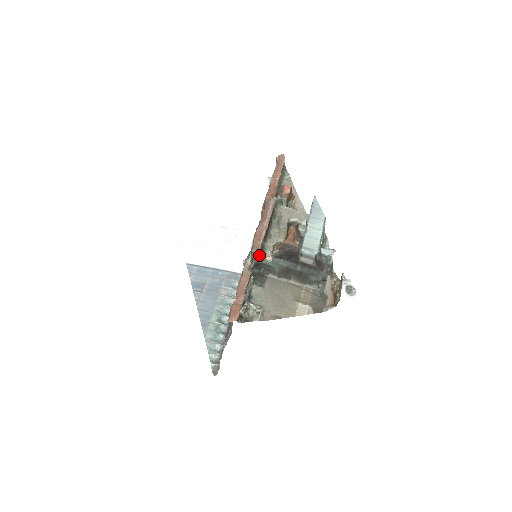
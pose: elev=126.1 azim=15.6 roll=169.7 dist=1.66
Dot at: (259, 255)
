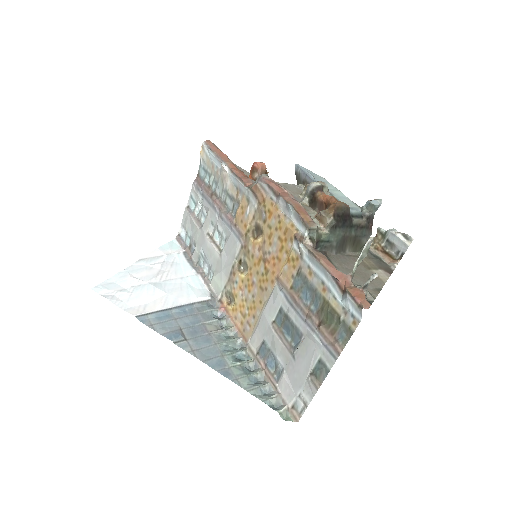
Dot at: (317, 230)
